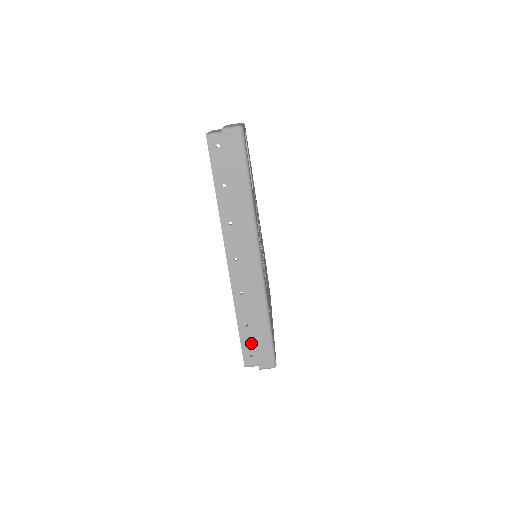
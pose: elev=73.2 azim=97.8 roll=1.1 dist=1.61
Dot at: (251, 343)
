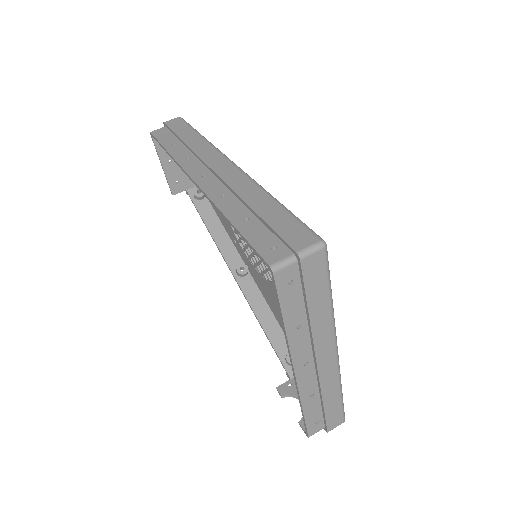
Dot at: (264, 234)
